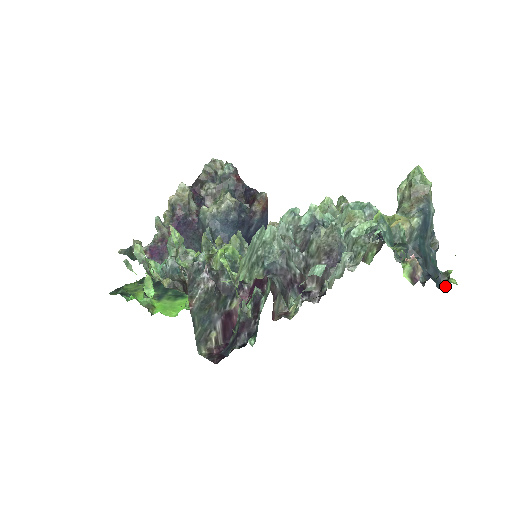
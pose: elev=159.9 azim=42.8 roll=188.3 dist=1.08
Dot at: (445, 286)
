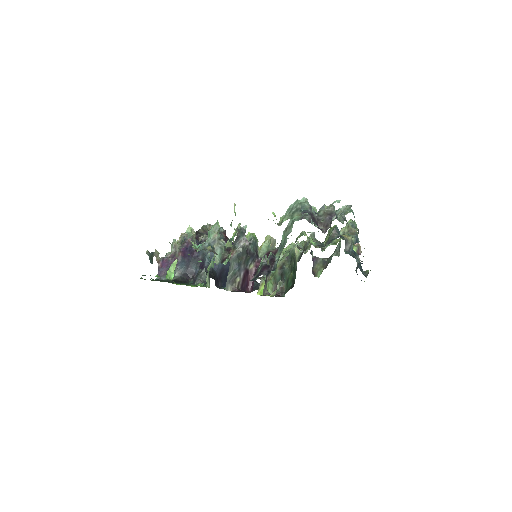
Dot at: occluded
